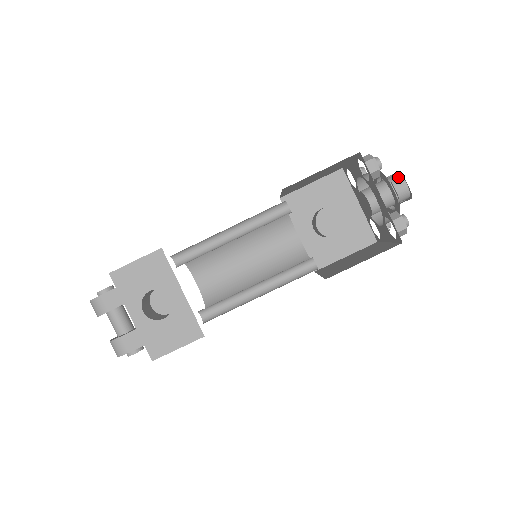
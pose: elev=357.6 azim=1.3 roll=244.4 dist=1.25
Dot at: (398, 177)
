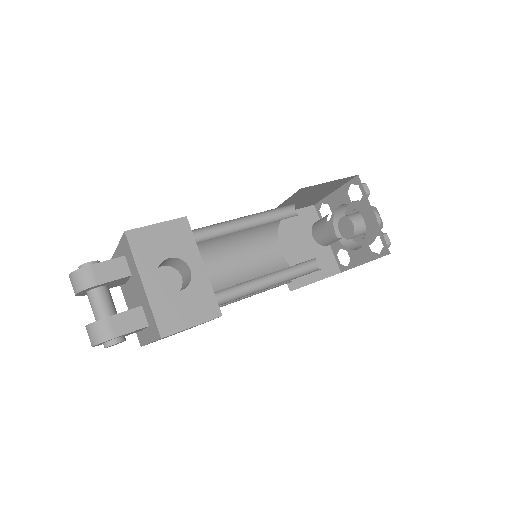
Dot at: occluded
